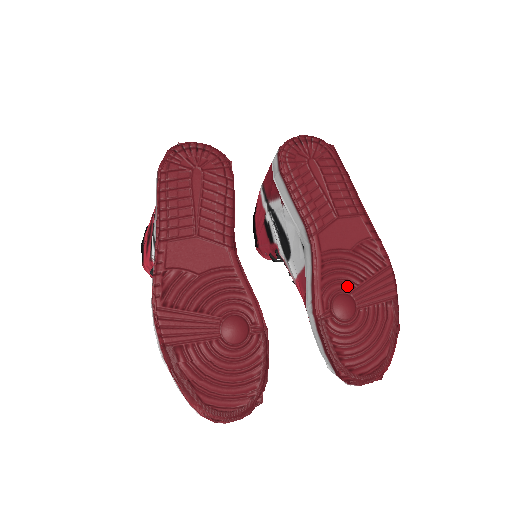
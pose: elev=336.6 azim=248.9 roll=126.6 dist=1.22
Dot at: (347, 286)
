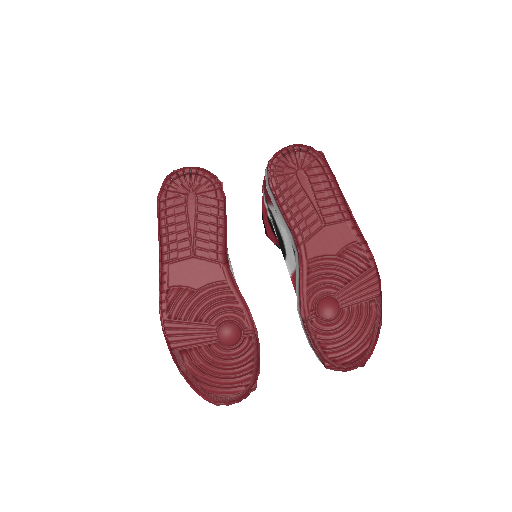
Dot at: (331, 289)
